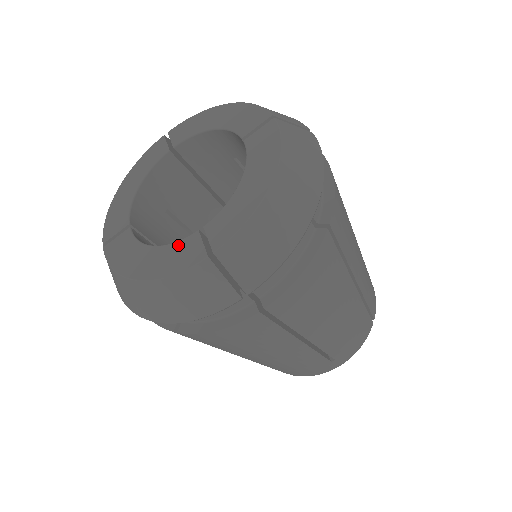
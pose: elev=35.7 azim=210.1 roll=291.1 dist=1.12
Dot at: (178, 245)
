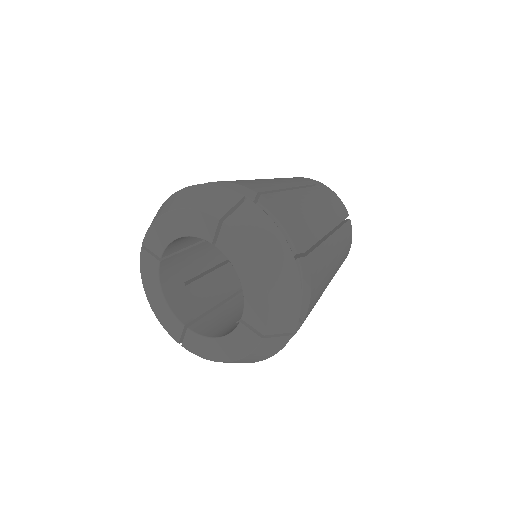
Dot at: (235, 335)
